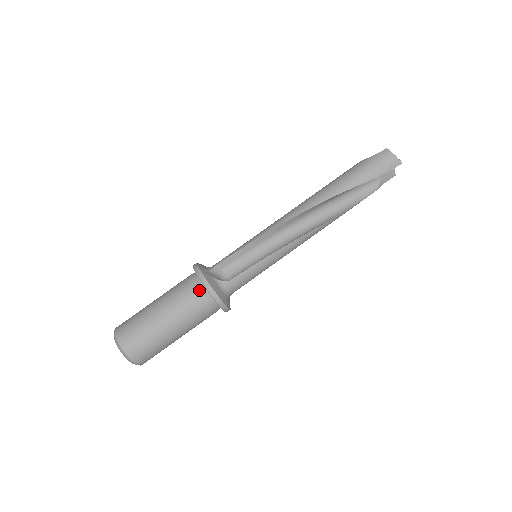
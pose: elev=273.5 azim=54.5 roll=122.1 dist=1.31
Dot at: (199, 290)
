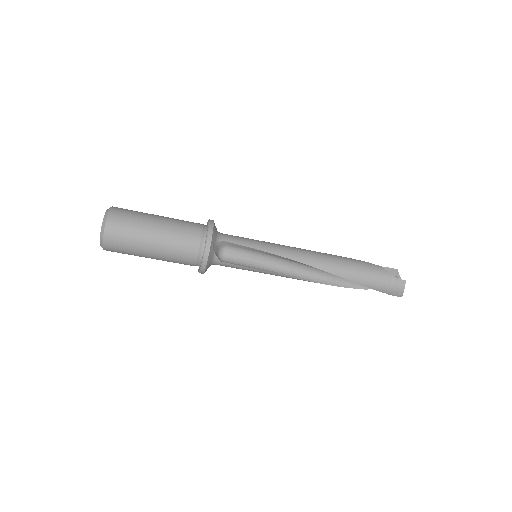
Dot at: (197, 252)
